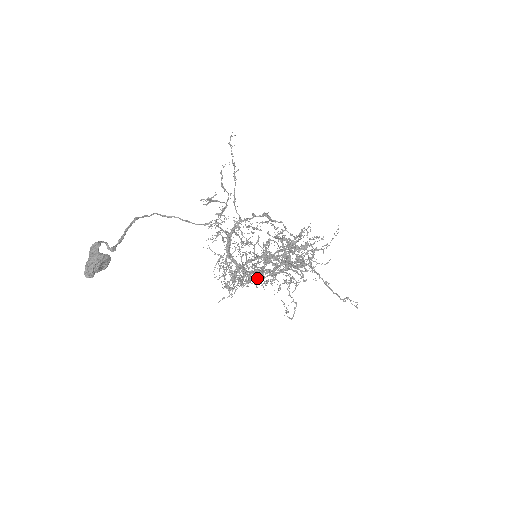
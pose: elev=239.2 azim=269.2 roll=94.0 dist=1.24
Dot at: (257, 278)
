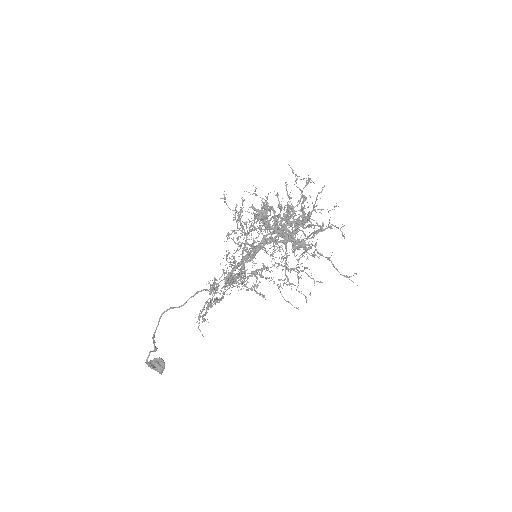
Dot at: (262, 270)
